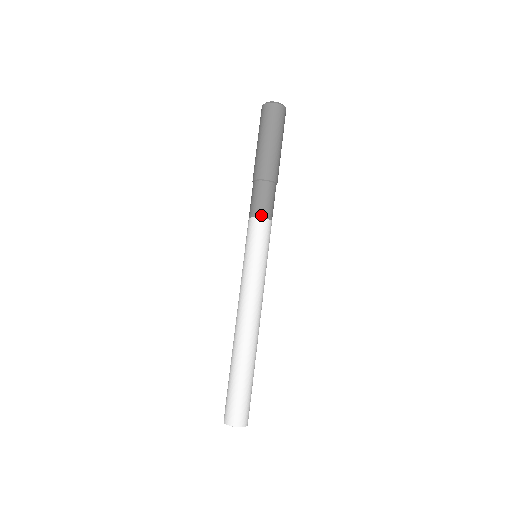
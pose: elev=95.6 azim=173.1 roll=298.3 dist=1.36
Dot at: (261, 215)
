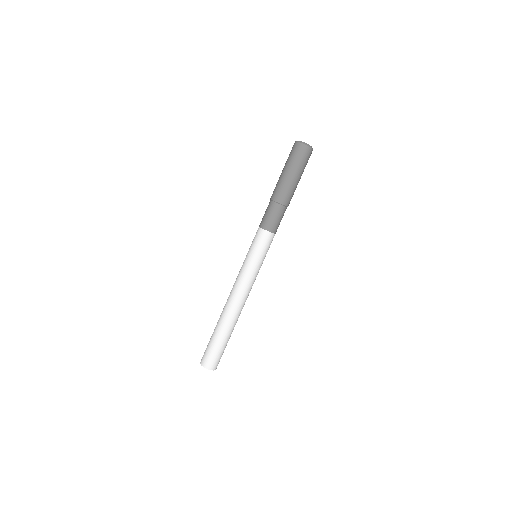
Dot at: (268, 229)
